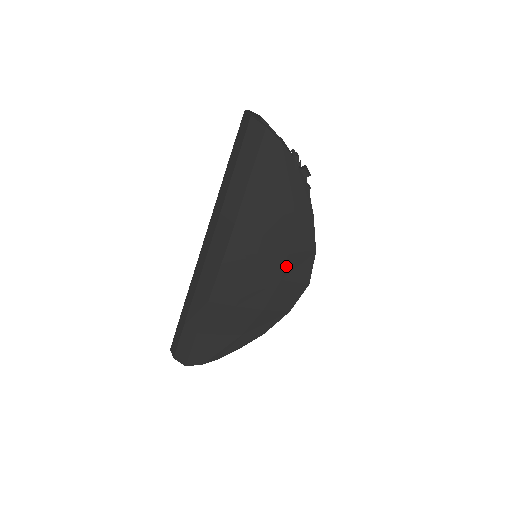
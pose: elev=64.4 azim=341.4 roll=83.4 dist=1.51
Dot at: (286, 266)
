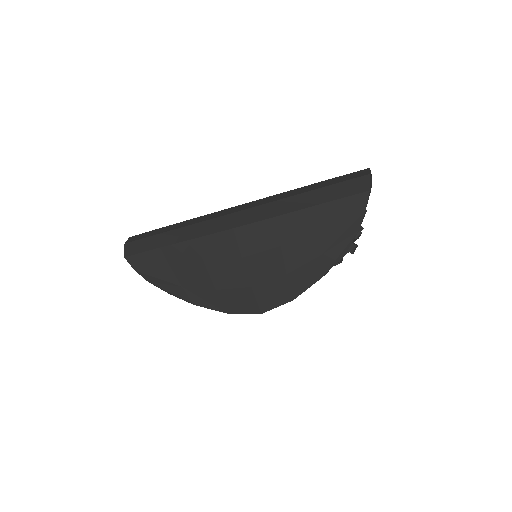
Dot at: (266, 283)
